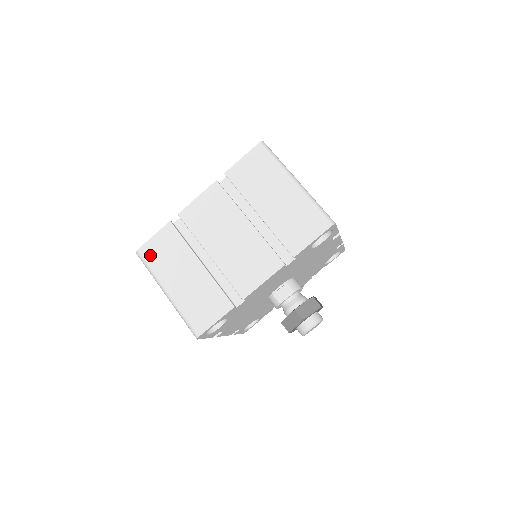
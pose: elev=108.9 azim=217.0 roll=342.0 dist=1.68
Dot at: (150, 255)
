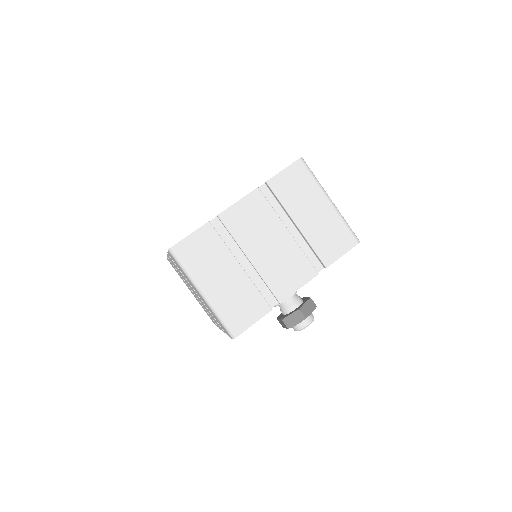
Dot at: (186, 254)
